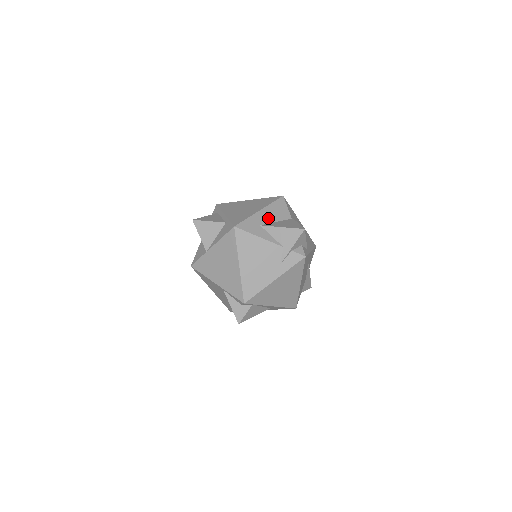
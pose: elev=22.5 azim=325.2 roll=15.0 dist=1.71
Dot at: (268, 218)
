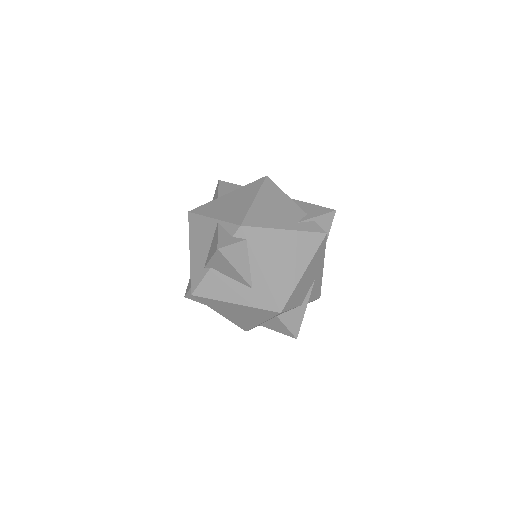
Dot at: occluded
